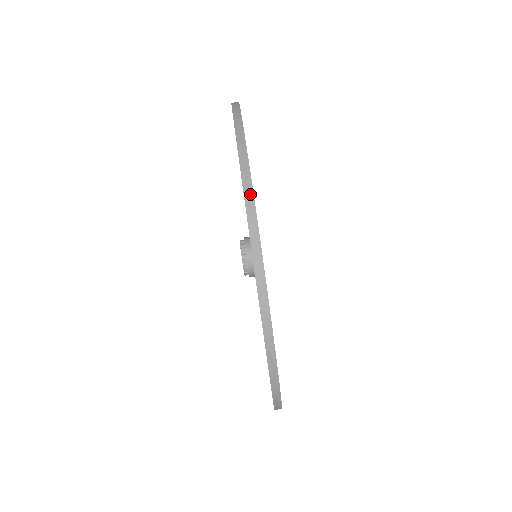
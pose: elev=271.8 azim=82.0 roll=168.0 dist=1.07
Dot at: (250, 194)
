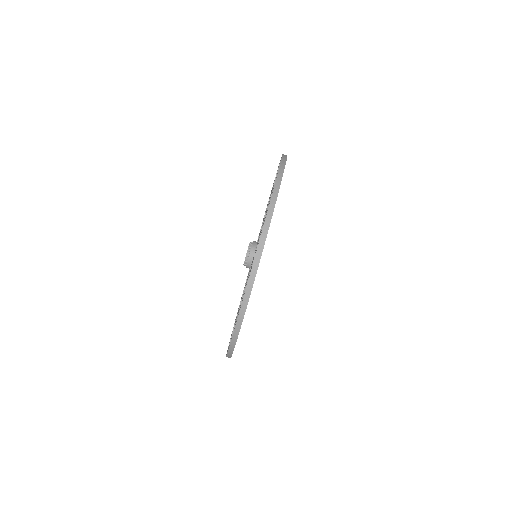
Dot at: (239, 326)
